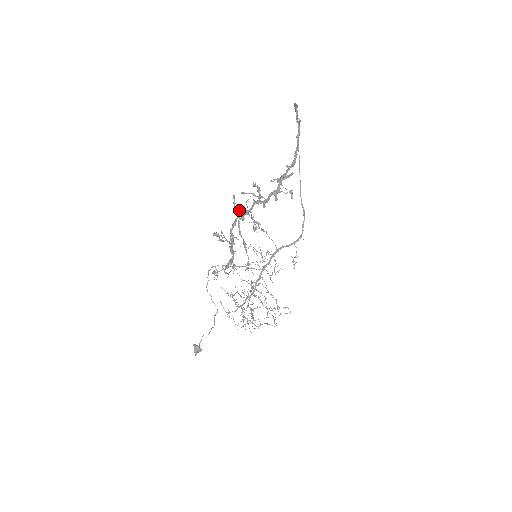
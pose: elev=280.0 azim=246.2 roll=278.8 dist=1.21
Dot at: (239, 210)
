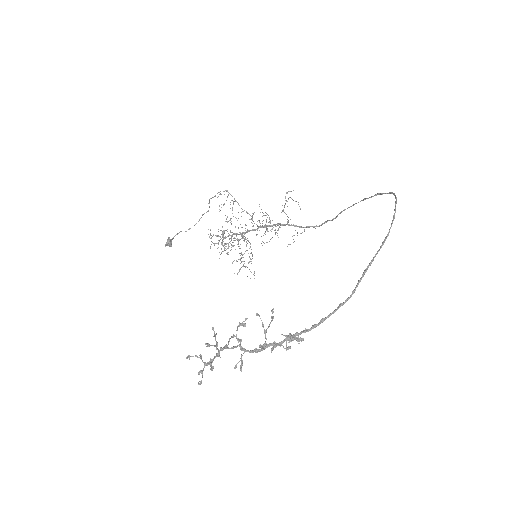
Dot at: (243, 325)
